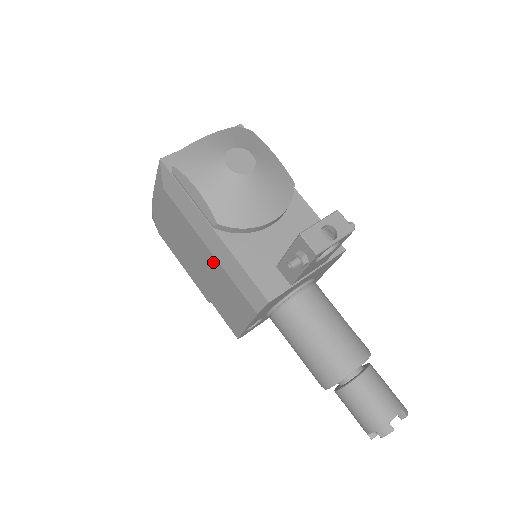
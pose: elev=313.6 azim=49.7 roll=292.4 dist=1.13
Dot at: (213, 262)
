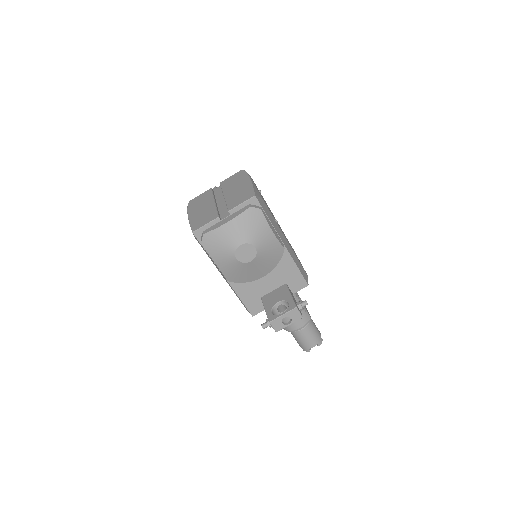
Dot at: occluded
